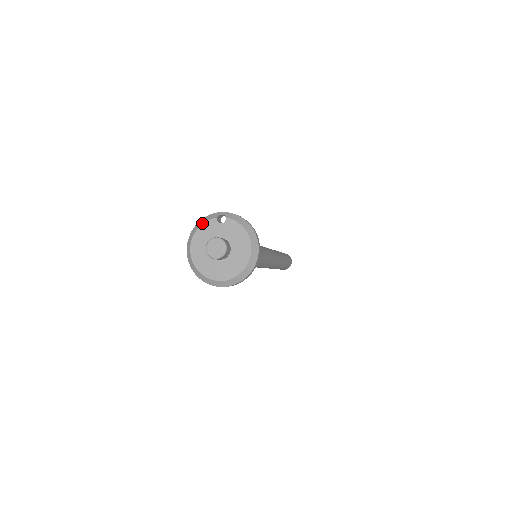
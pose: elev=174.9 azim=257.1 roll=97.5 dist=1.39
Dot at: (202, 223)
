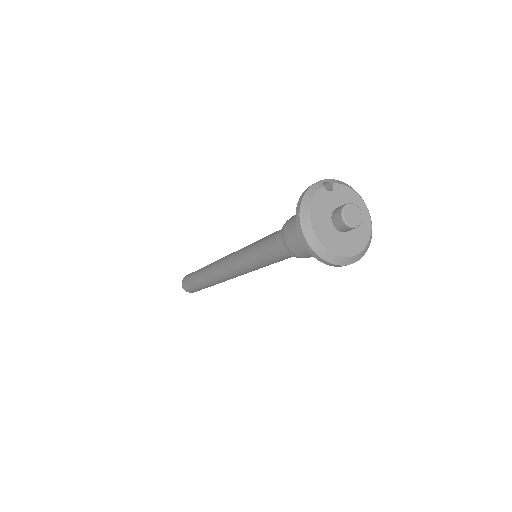
Dot at: (312, 197)
